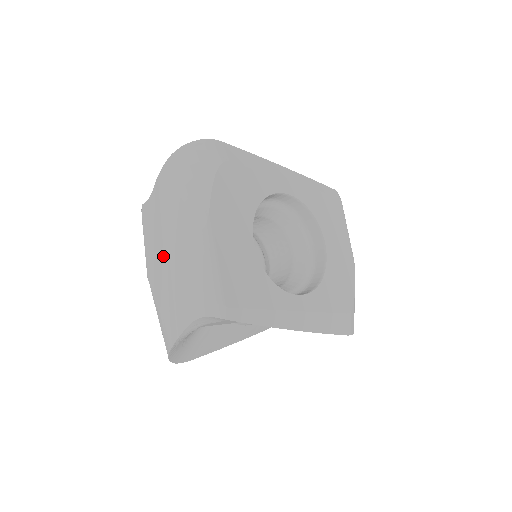
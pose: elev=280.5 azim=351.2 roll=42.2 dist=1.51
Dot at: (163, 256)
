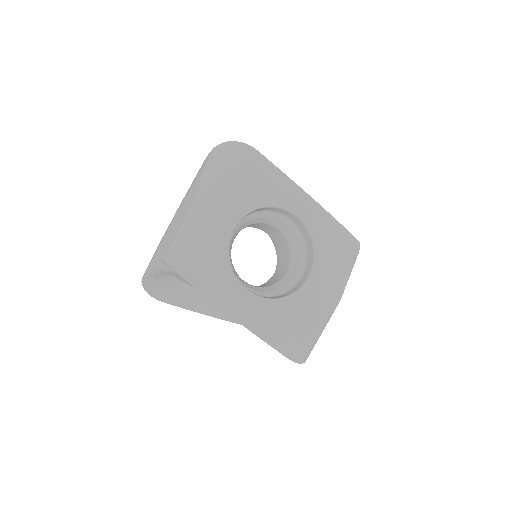
Dot at: occluded
